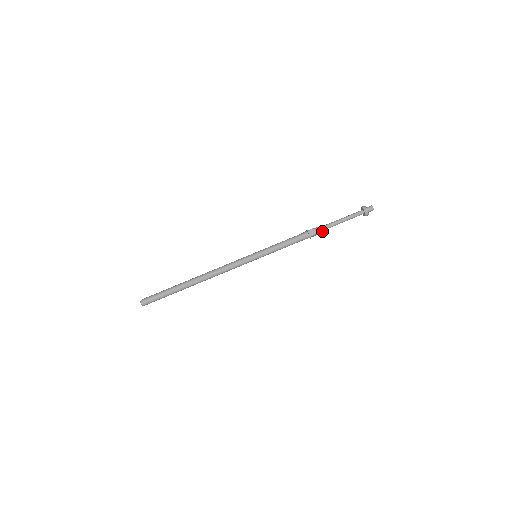
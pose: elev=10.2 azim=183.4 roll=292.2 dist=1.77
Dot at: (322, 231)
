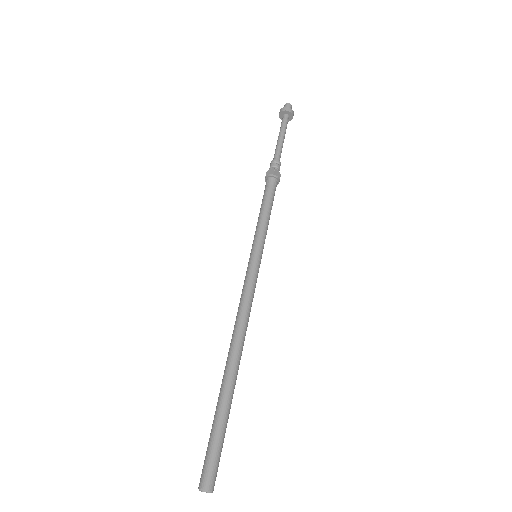
Dot at: occluded
